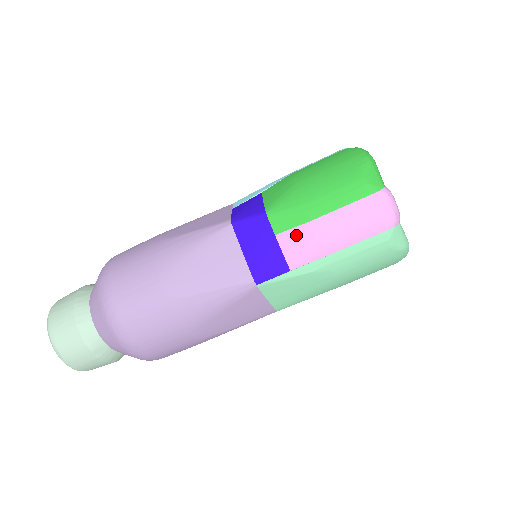
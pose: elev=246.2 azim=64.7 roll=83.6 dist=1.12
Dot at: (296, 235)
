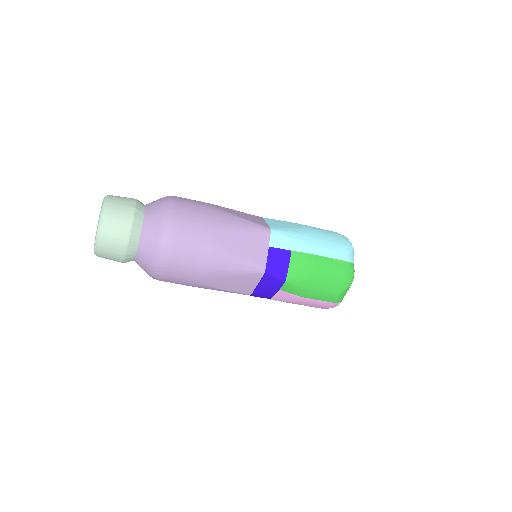
Dot at: (289, 296)
